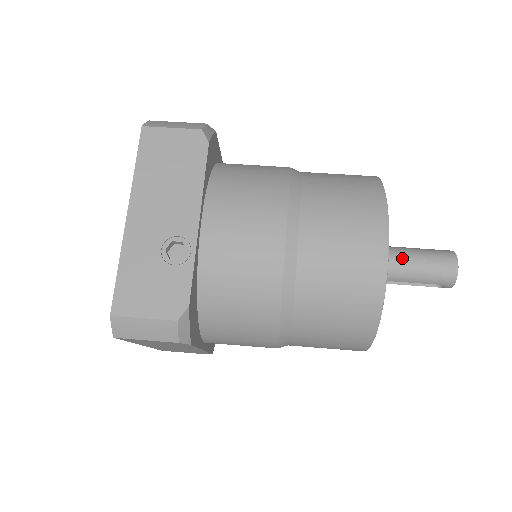
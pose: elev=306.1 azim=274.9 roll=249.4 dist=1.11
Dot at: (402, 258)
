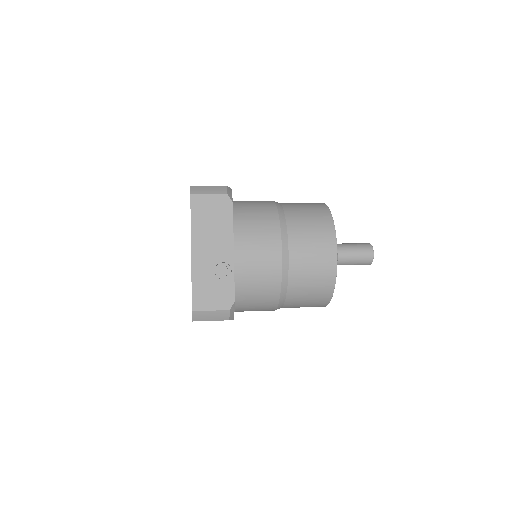
Dot at: (343, 252)
